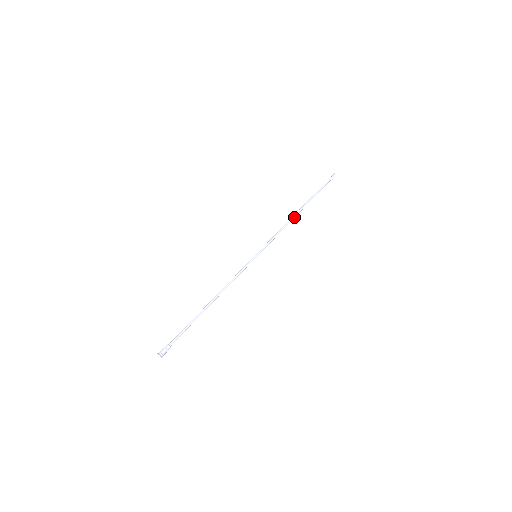
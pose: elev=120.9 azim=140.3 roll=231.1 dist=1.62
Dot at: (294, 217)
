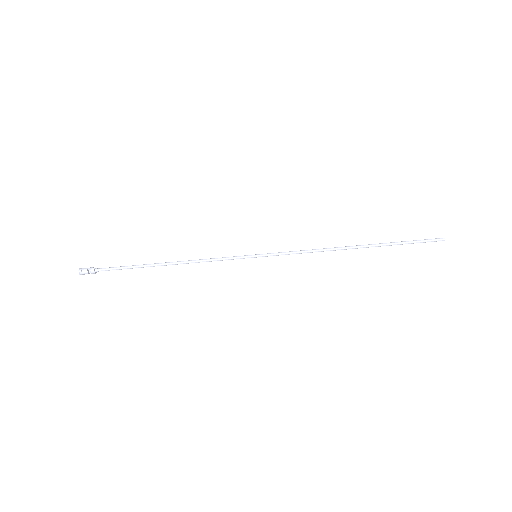
Dot at: (339, 249)
